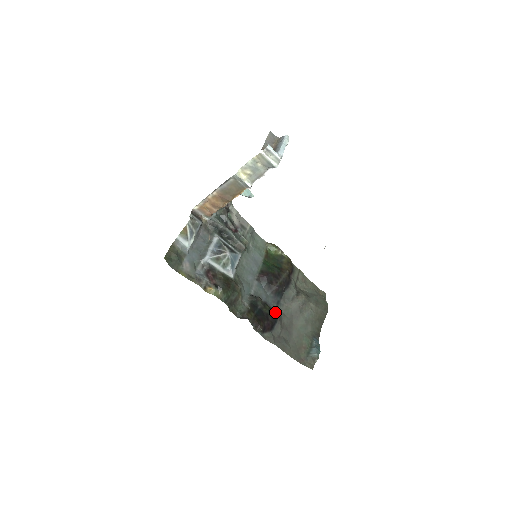
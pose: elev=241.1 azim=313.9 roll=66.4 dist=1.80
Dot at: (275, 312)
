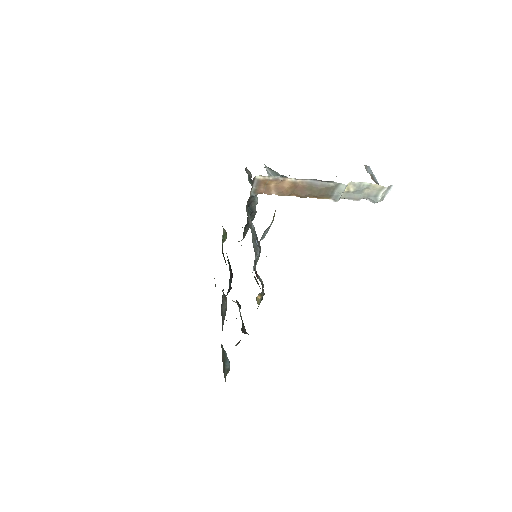
Dot at: occluded
